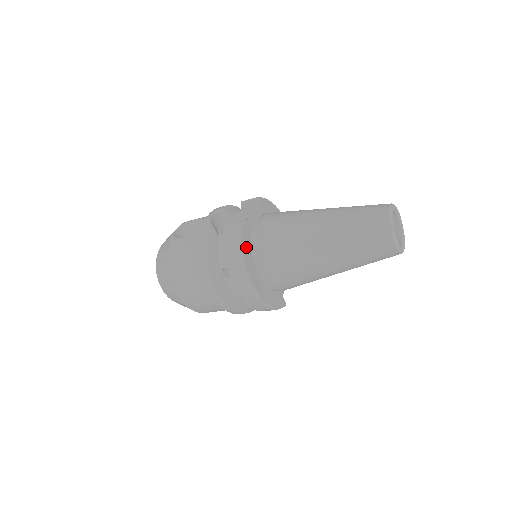
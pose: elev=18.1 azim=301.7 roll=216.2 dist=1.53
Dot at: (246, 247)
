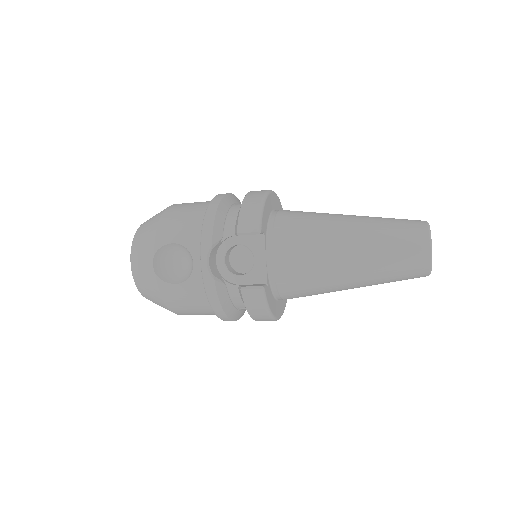
Dot at: (270, 301)
